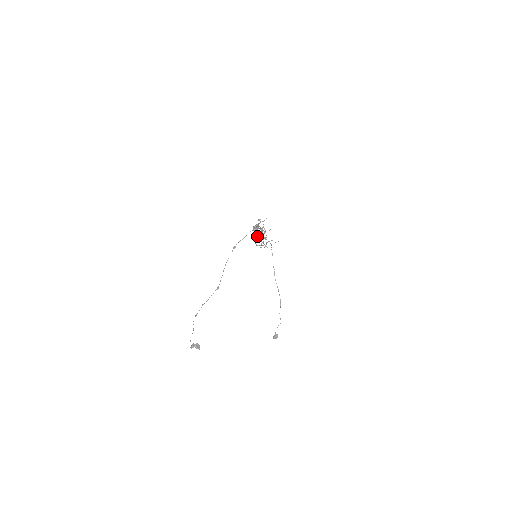
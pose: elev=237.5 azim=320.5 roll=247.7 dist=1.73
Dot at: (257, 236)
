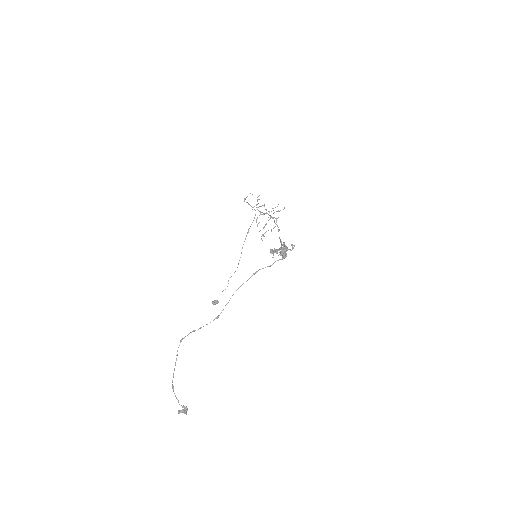
Dot at: (277, 253)
